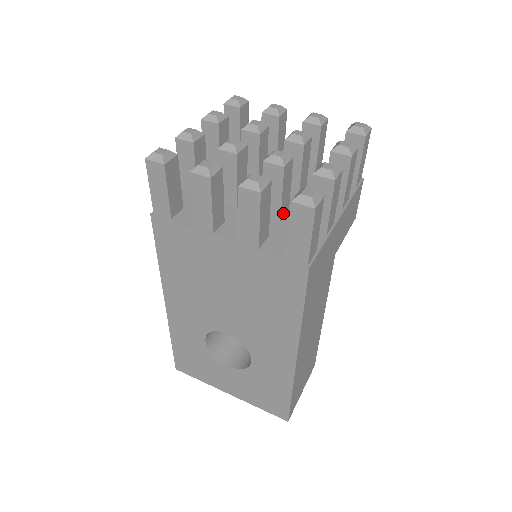
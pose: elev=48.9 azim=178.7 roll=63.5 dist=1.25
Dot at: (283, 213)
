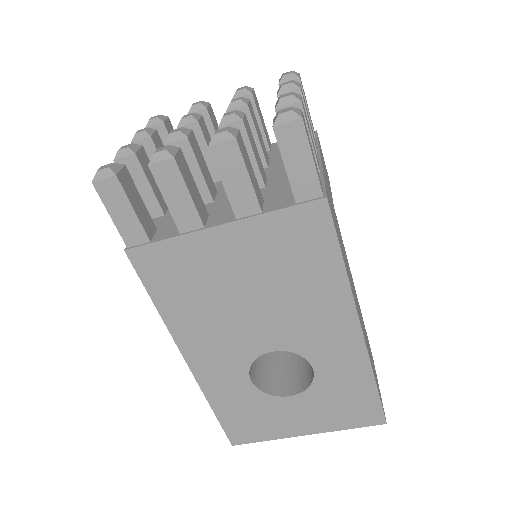
Dot at: (264, 179)
